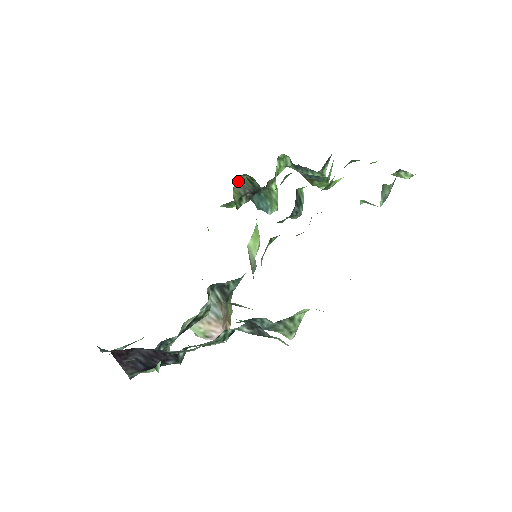
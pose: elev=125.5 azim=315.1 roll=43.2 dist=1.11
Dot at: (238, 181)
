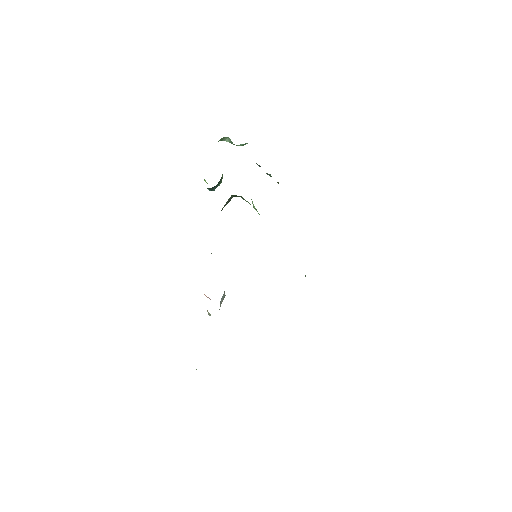
Dot at: (227, 201)
